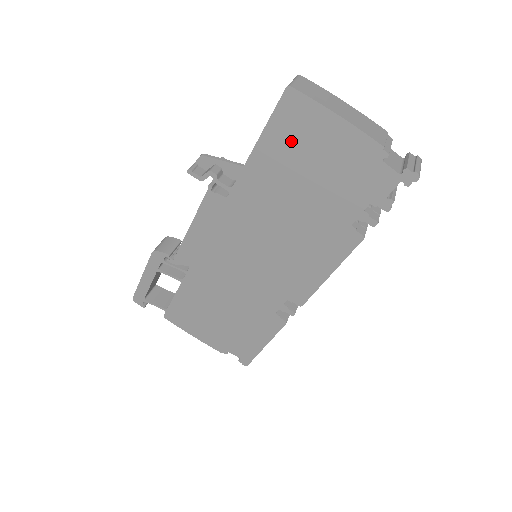
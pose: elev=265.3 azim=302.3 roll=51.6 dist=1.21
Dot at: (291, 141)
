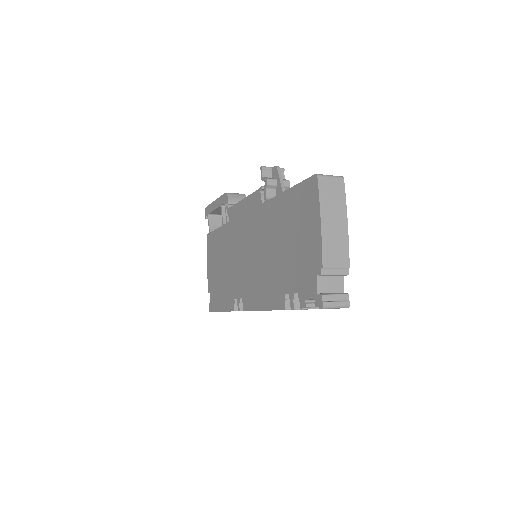
Dot at: (298, 208)
